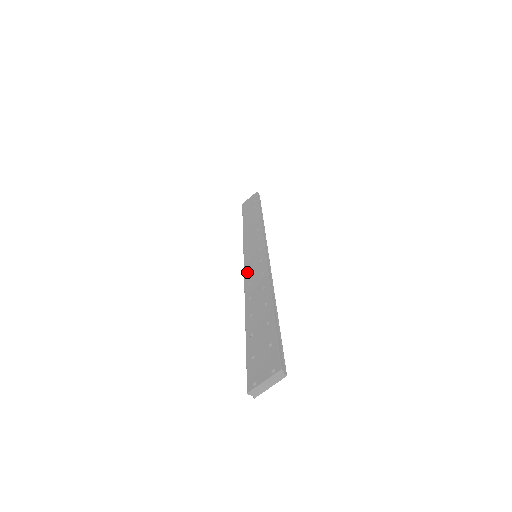
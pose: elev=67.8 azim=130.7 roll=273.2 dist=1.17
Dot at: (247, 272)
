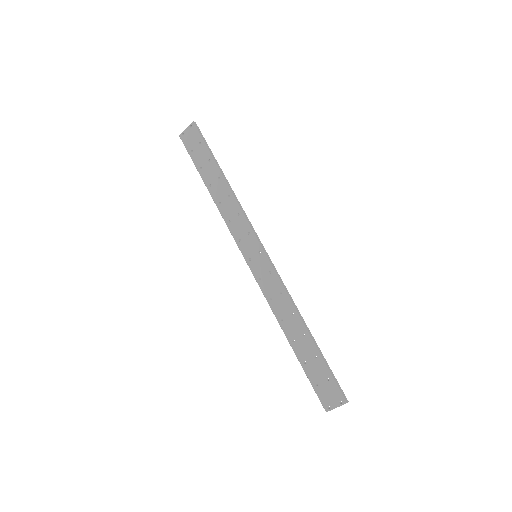
Dot at: (260, 282)
